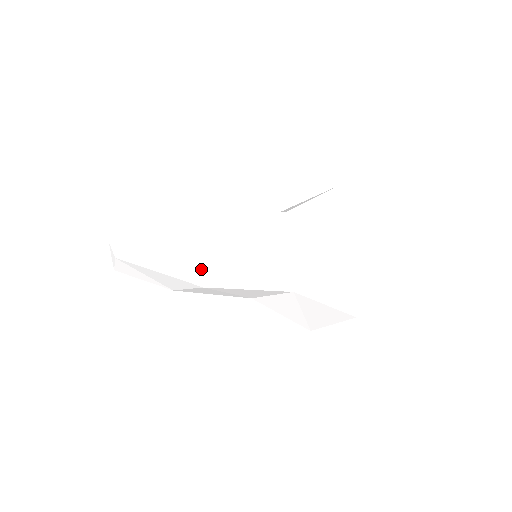
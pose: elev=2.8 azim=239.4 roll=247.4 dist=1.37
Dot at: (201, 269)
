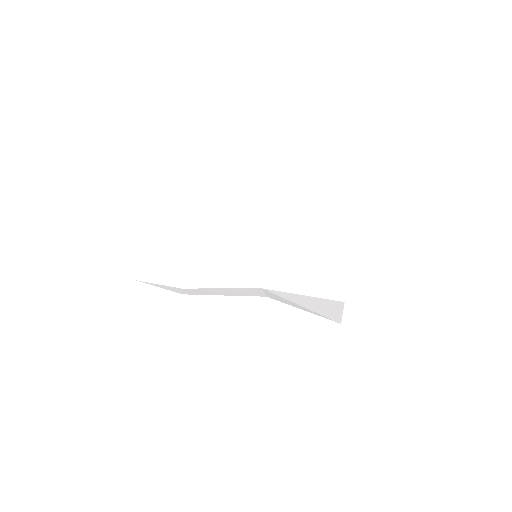
Dot at: (187, 245)
